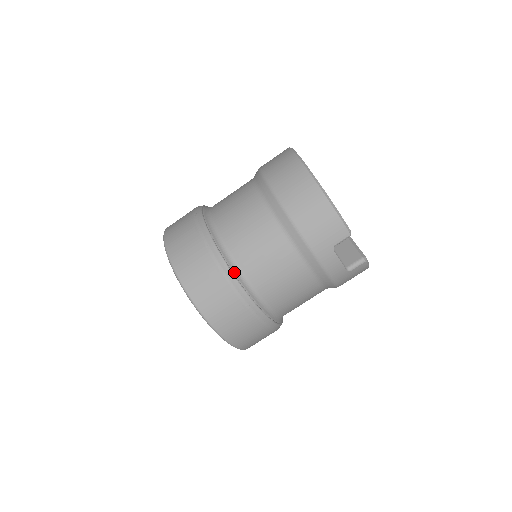
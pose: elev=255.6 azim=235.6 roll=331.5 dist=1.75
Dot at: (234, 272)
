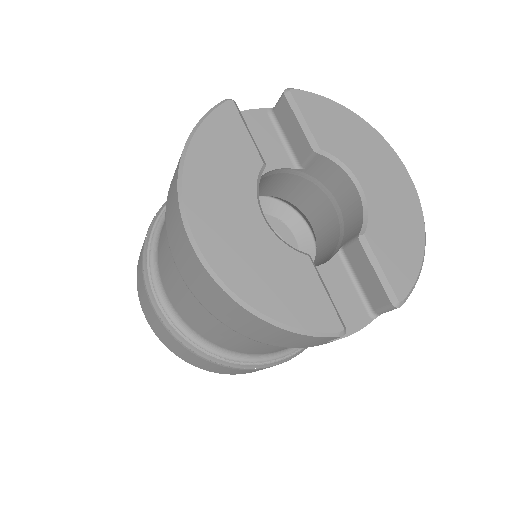
Dot at: (226, 357)
